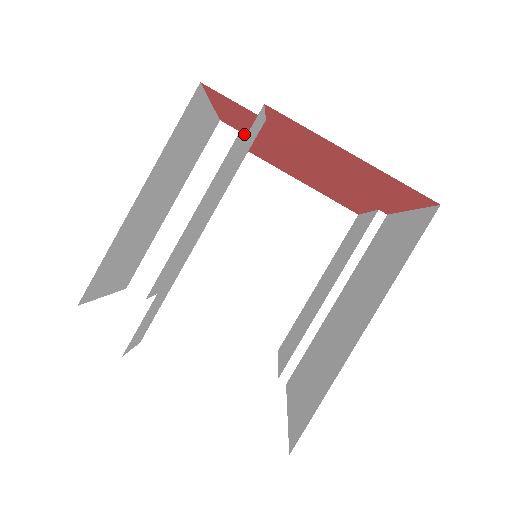
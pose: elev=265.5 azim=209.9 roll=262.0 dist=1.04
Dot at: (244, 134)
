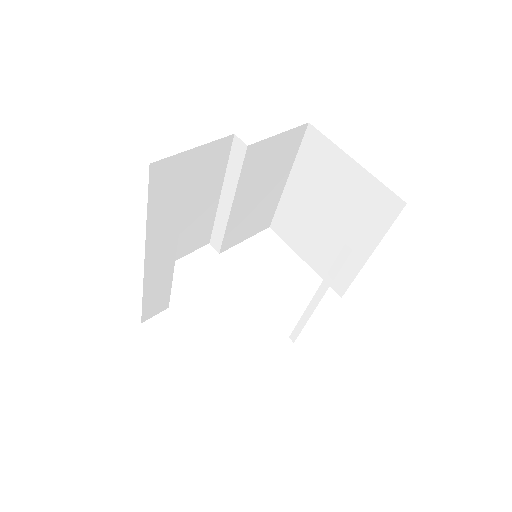
Dot at: occluded
